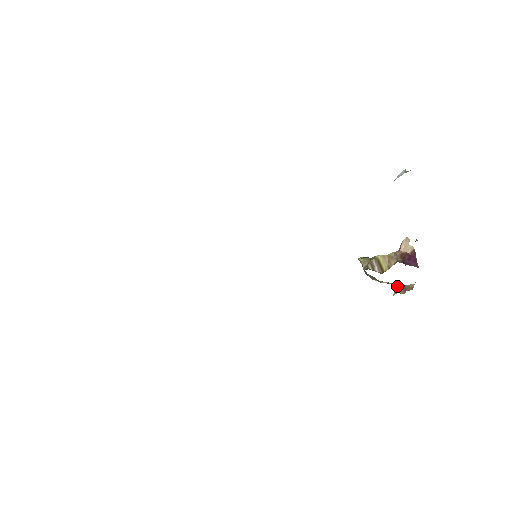
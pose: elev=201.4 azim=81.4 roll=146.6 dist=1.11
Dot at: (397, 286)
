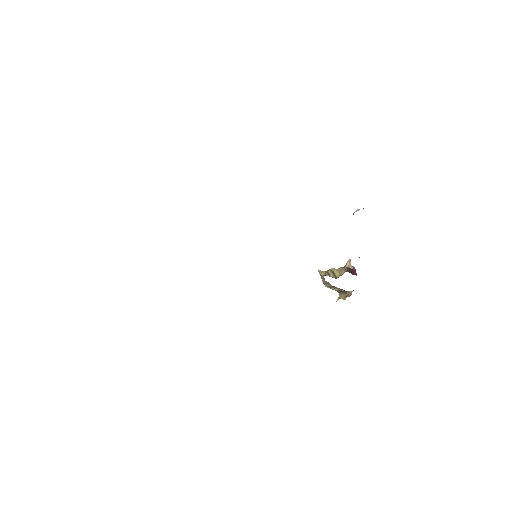
Dot at: (341, 293)
